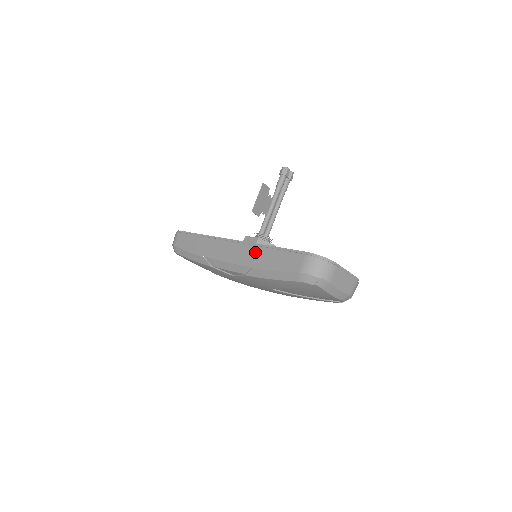
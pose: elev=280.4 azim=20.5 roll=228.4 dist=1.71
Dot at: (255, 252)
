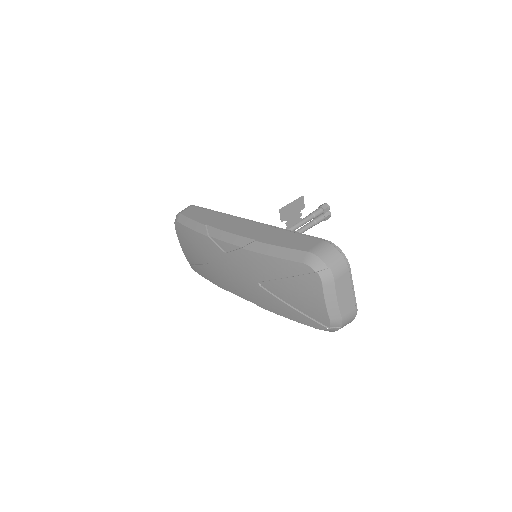
Dot at: (266, 230)
